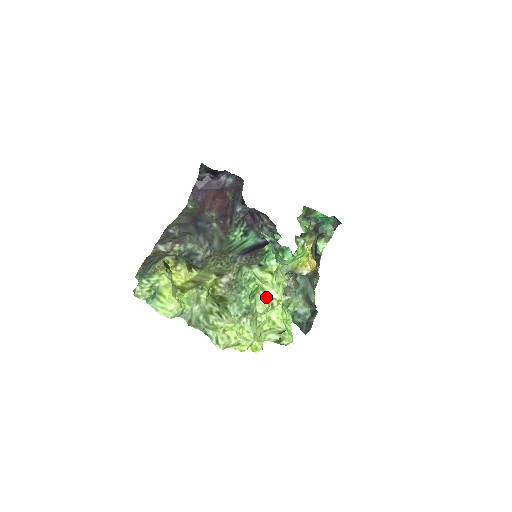
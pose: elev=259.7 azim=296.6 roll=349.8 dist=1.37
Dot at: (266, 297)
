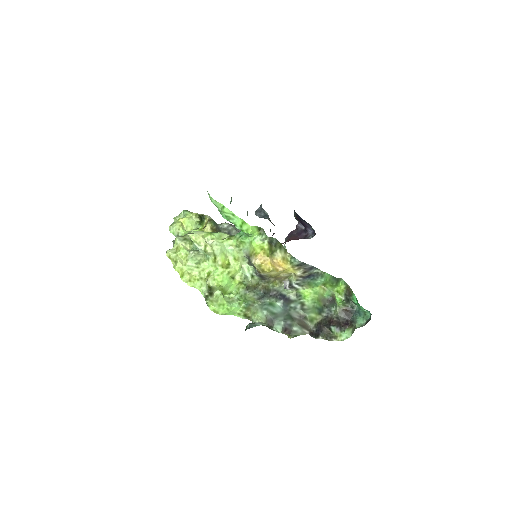
Dot at: (209, 243)
